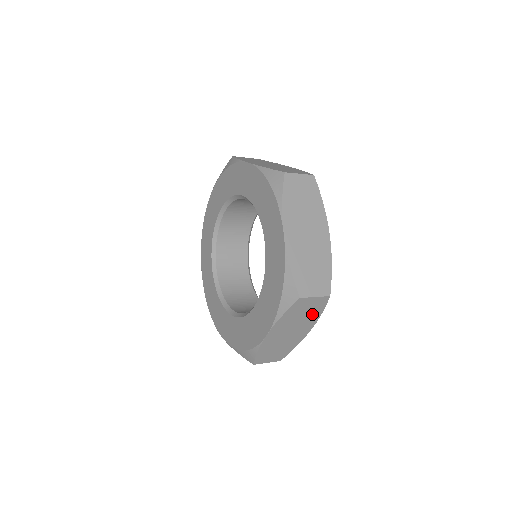
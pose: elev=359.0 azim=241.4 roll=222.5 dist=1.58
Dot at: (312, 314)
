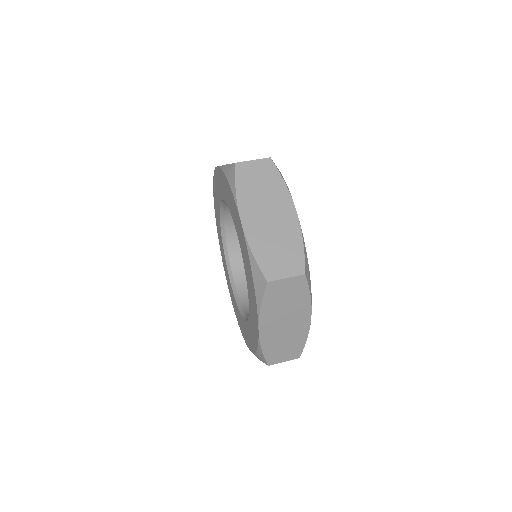
Dot at: occluded
